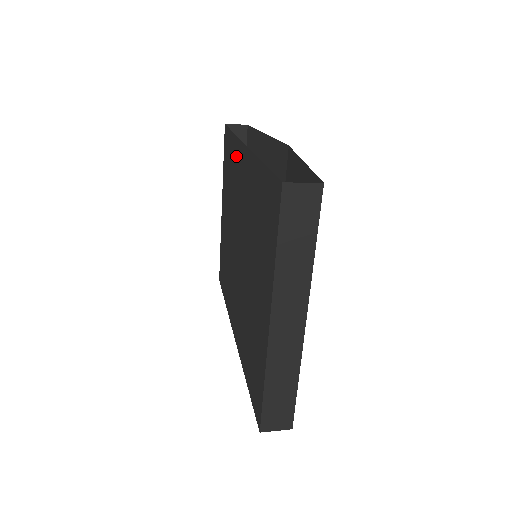
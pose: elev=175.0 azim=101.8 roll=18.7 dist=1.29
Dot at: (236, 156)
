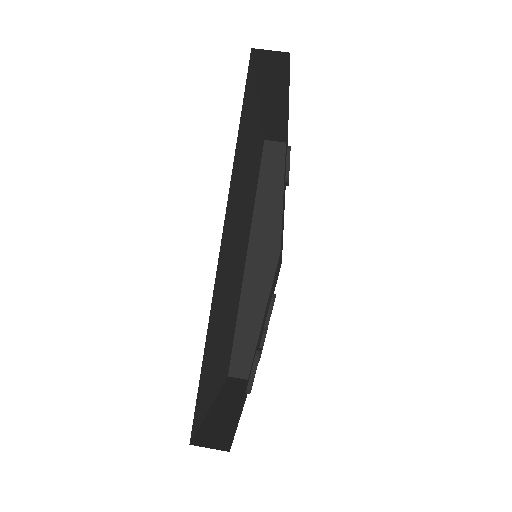
Dot at: (233, 187)
